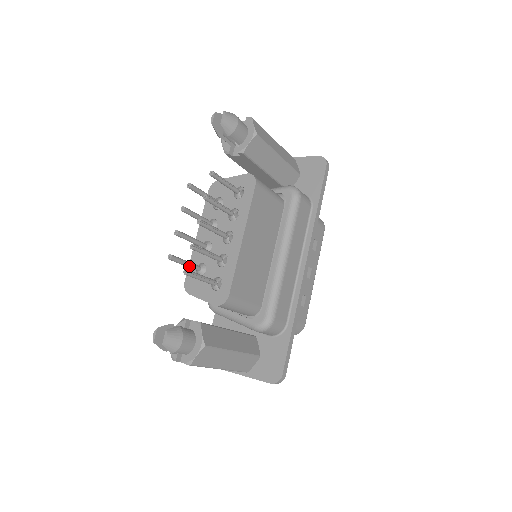
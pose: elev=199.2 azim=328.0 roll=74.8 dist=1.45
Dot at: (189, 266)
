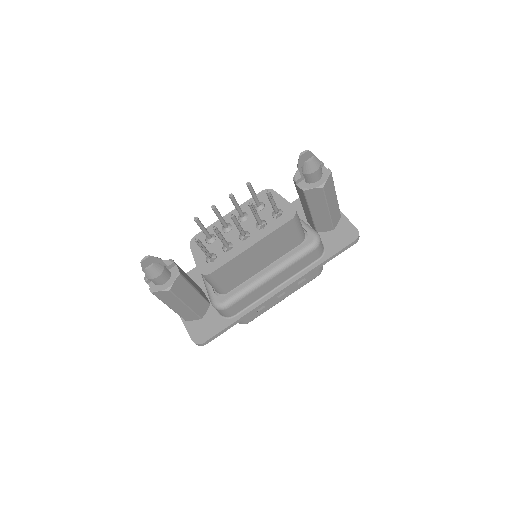
Dot at: (204, 232)
